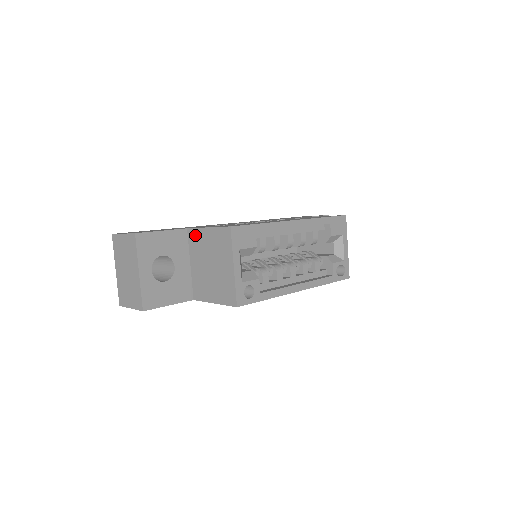
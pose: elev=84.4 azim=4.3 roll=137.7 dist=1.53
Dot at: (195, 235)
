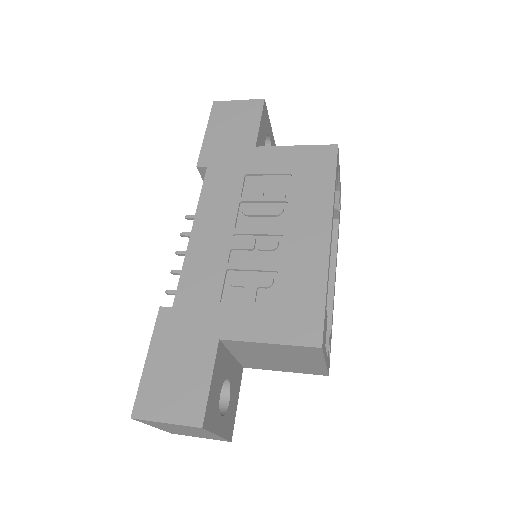
Dot at: (240, 345)
